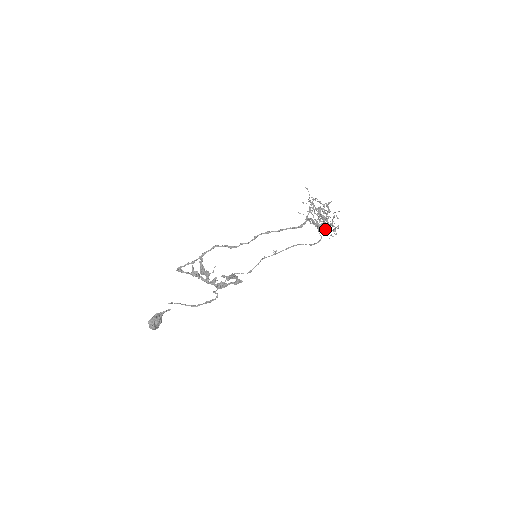
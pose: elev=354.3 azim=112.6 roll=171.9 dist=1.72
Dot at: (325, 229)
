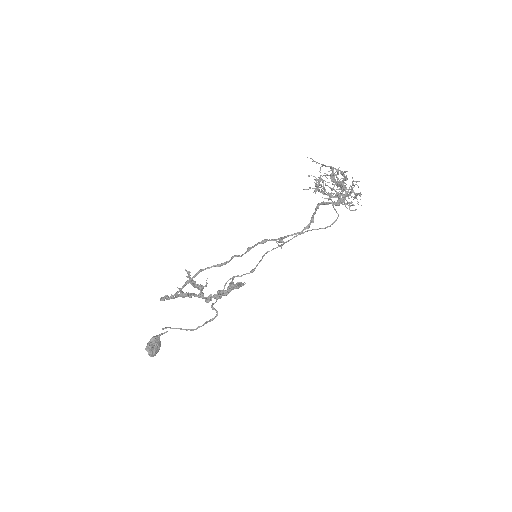
Dot at: occluded
